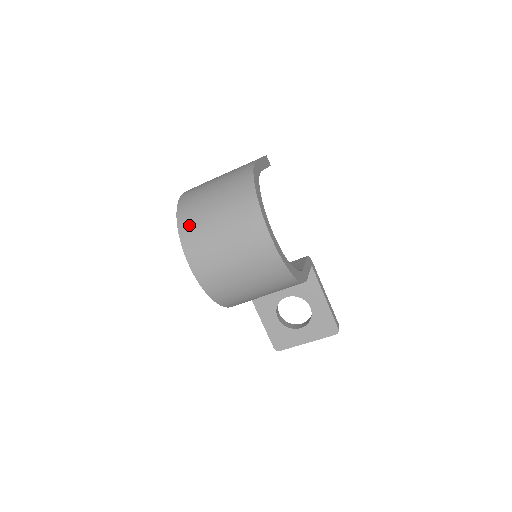
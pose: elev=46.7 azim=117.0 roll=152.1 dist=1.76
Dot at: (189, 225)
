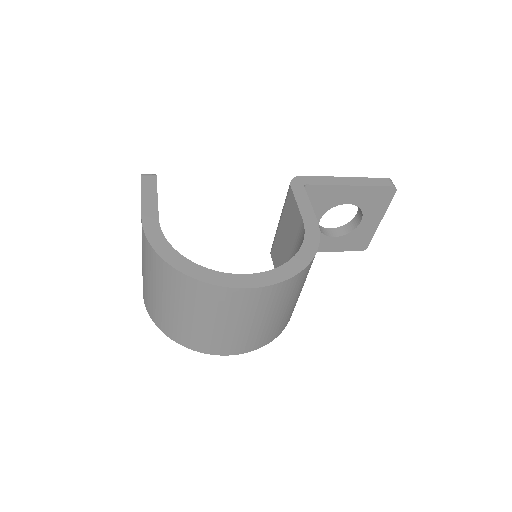
Dot at: (183, 337)
